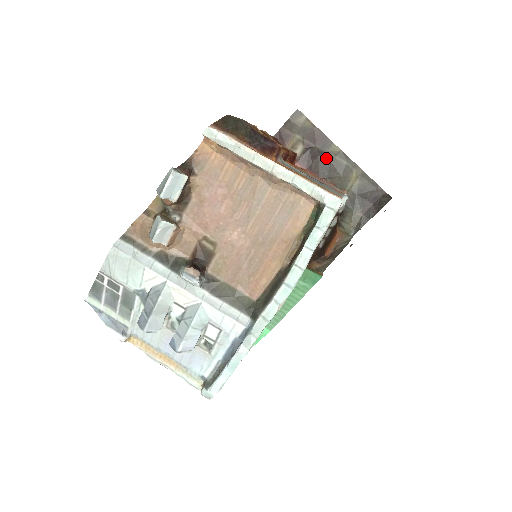
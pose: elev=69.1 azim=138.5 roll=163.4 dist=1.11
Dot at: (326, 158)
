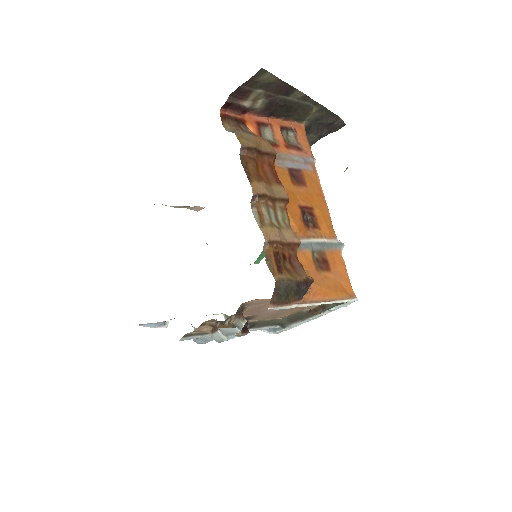
Dot at: (288, 104)
